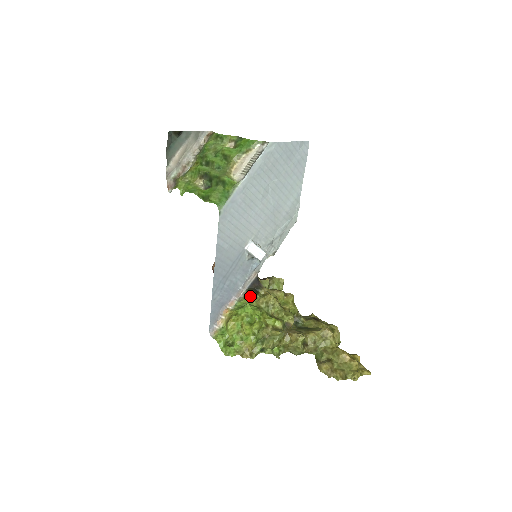
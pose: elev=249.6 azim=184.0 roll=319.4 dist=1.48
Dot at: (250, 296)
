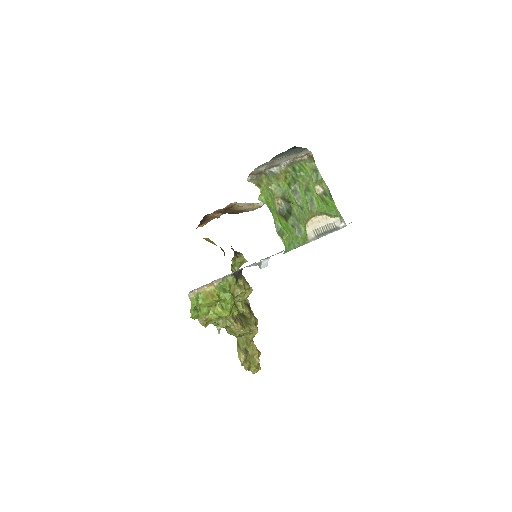
Dot at: (232, 281)
